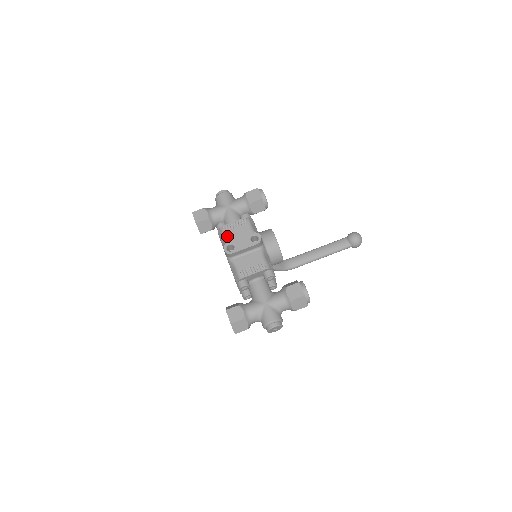
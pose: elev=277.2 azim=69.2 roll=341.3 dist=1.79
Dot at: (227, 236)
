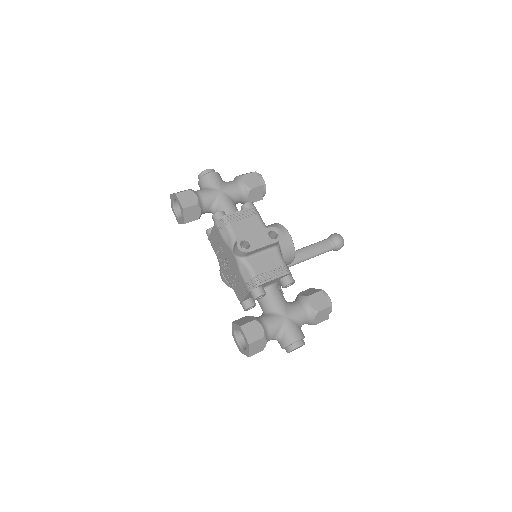
Dot at: (233, 229)
